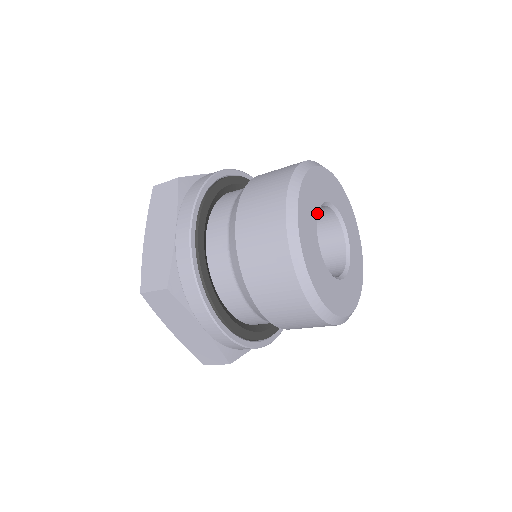
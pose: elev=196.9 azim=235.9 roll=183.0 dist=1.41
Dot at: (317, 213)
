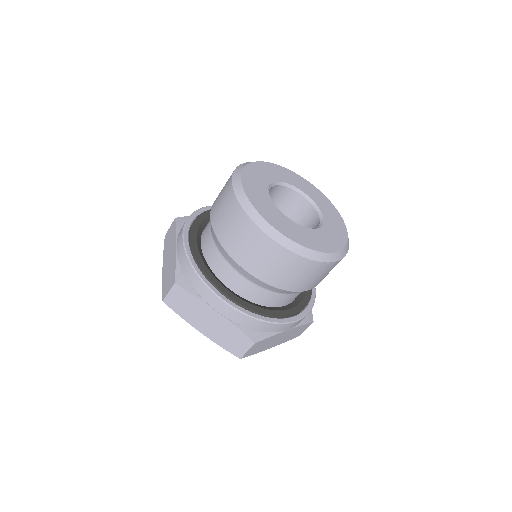
Dot at: (268, 186)
